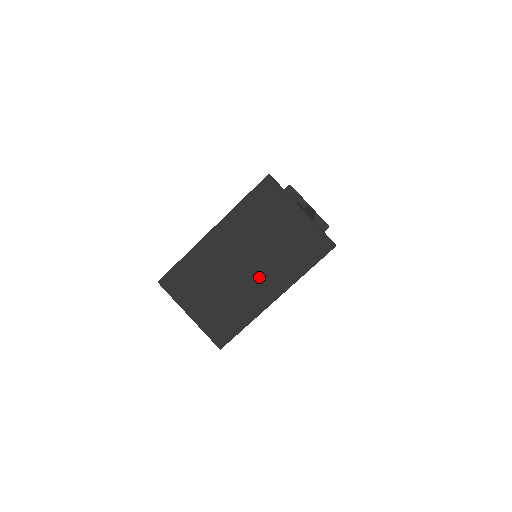
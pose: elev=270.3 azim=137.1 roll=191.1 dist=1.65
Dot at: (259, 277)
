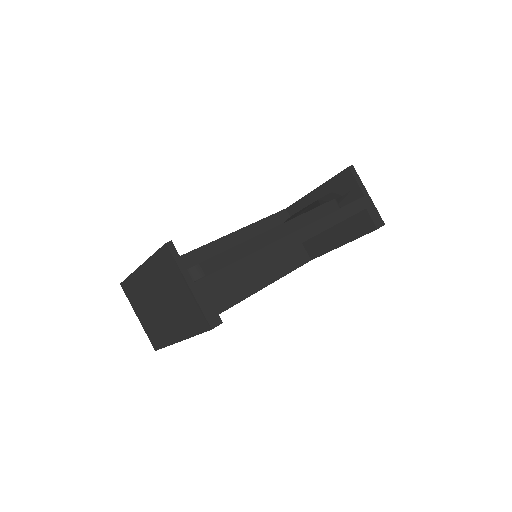
Dot at: (169, 319)
